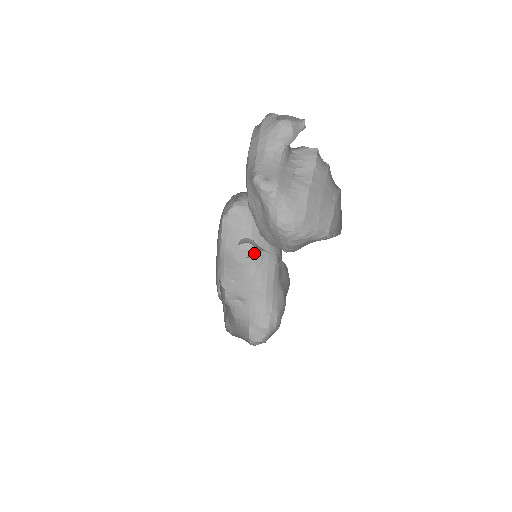
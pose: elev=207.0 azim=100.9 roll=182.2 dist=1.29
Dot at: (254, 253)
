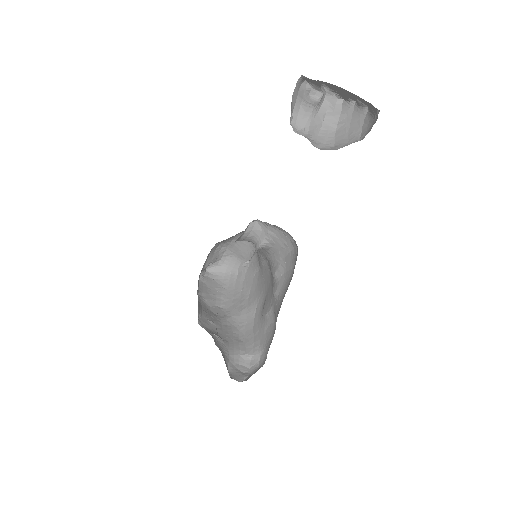
Dot at: (255, 252)
